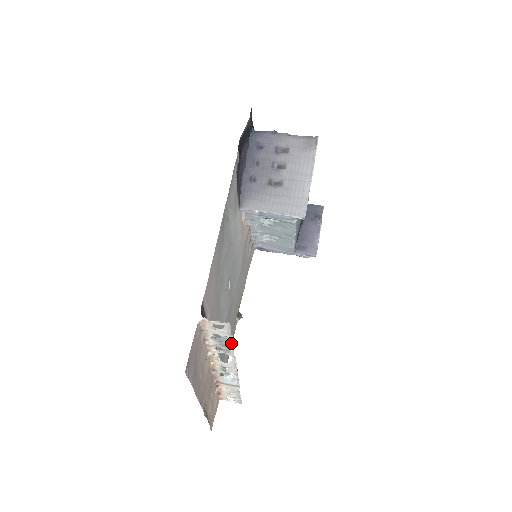
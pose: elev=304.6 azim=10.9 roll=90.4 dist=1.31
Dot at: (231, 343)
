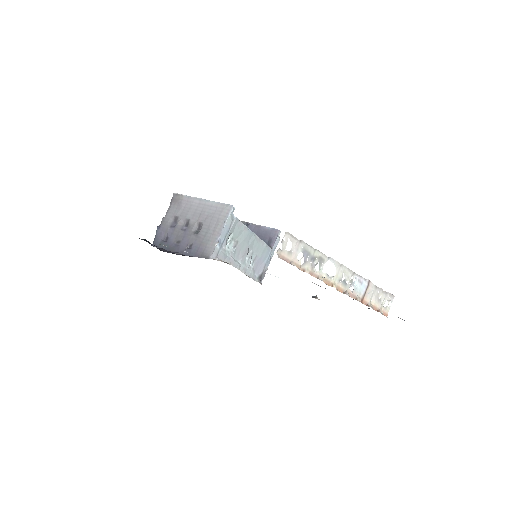
Dot at: (311, 248)
